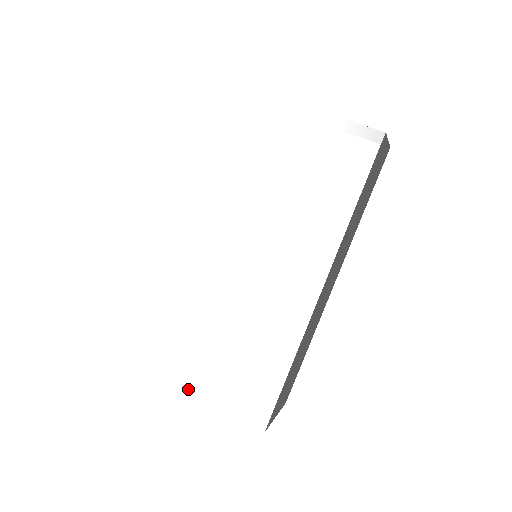
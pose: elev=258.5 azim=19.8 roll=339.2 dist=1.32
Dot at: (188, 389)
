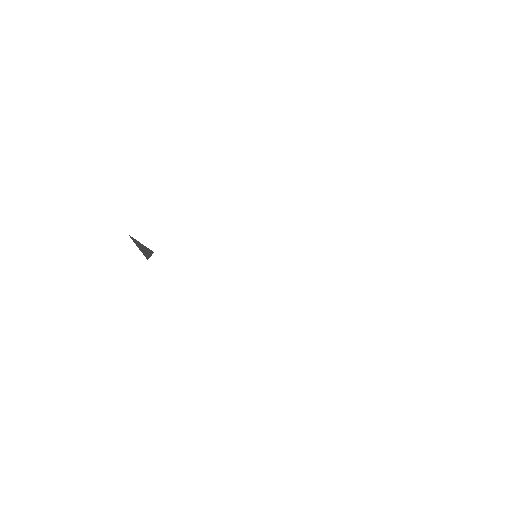
Dot at: occluded
